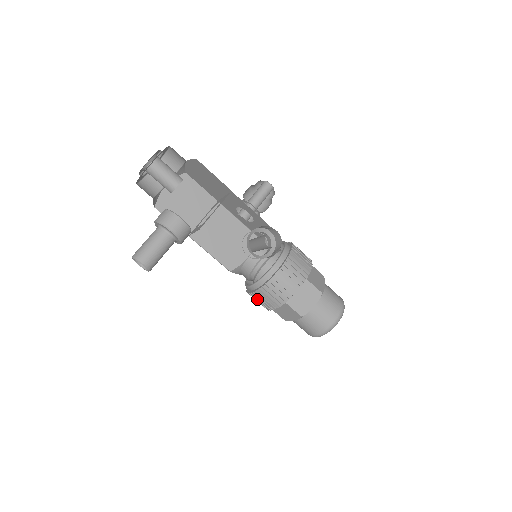
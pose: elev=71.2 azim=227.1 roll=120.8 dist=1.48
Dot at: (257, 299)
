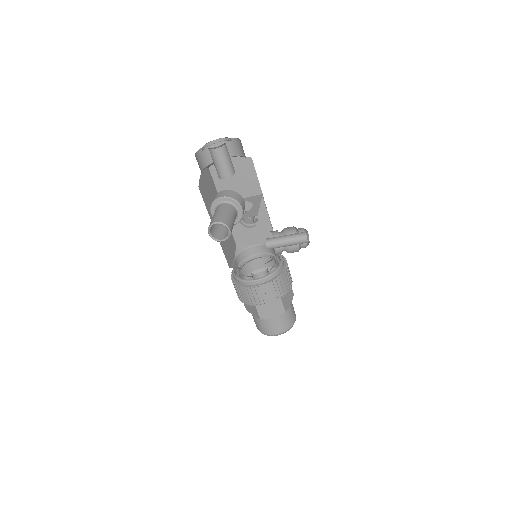
Dot at: (260, 292)
